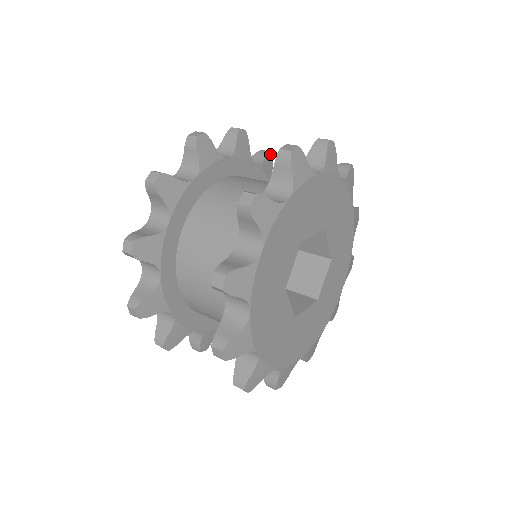
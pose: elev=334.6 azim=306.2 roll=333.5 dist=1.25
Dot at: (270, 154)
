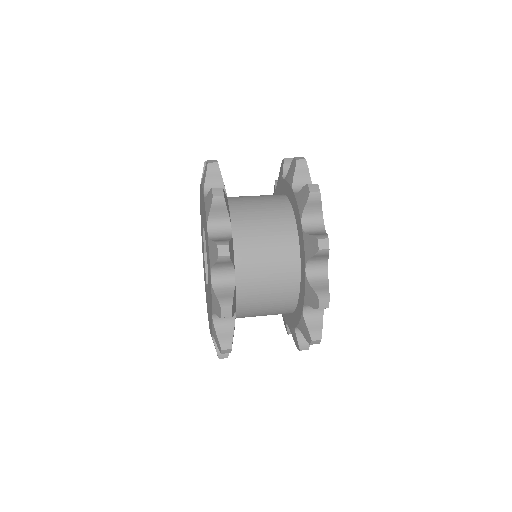
Dot at: occluded
